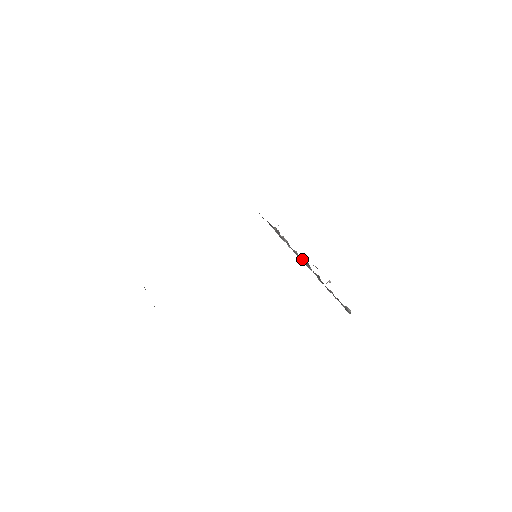
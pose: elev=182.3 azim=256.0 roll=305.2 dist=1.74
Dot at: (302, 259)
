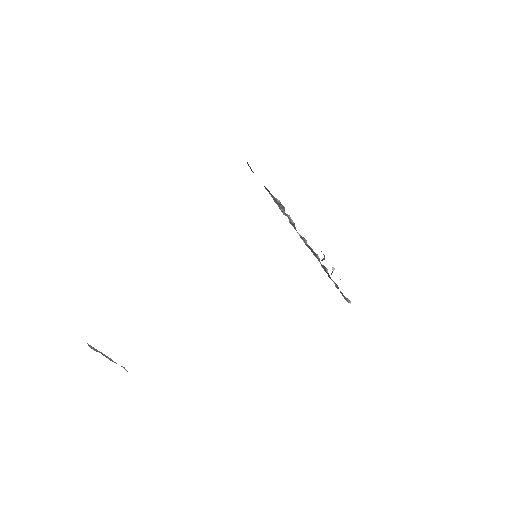
Dot at: (309, 247)
